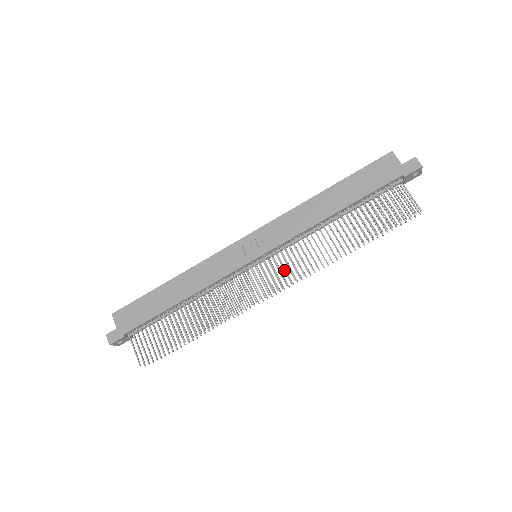
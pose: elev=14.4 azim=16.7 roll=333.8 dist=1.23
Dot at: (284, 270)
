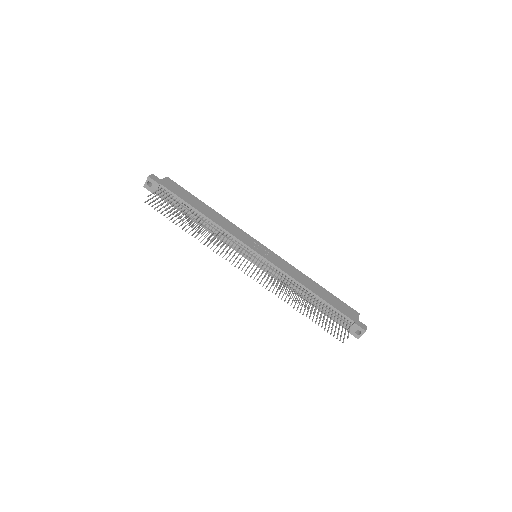
Dot at: occluded
